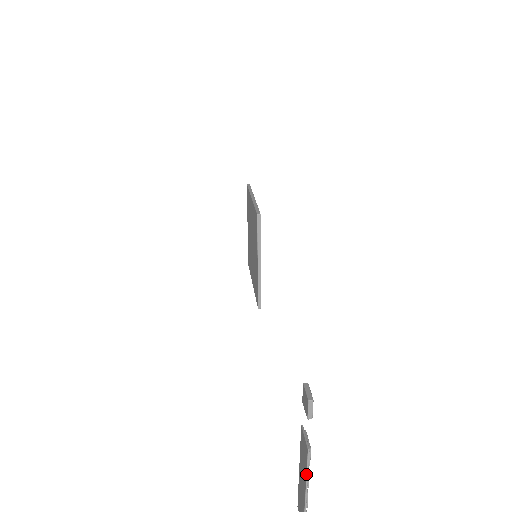
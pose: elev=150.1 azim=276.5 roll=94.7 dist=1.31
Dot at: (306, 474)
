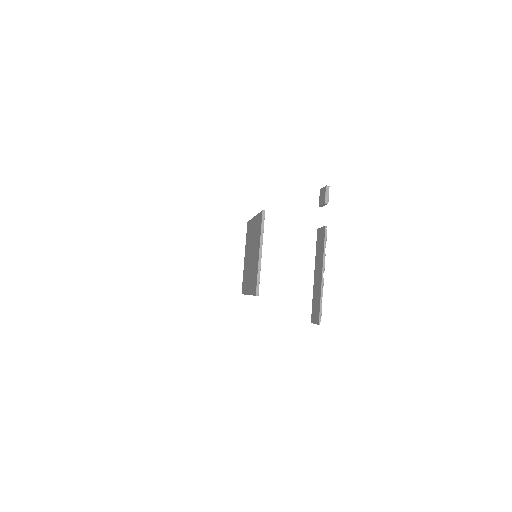
Dot at: (323, 252)
